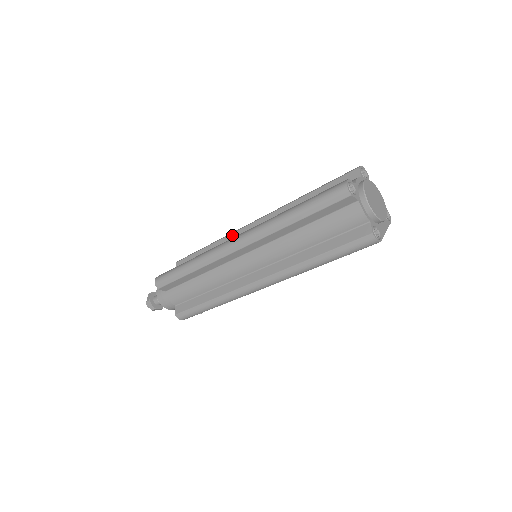
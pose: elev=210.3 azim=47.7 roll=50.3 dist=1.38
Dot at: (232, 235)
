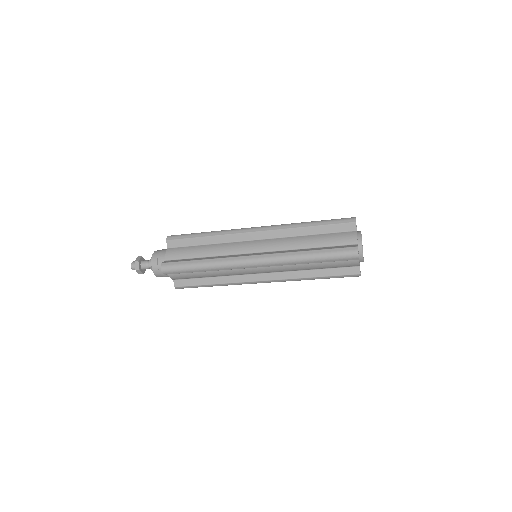
Dot at: (234, 236)
